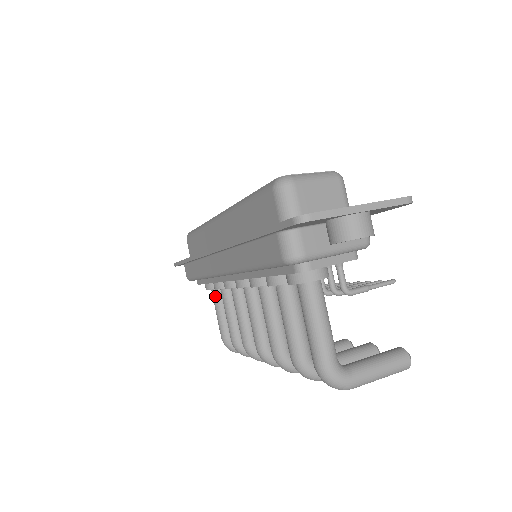
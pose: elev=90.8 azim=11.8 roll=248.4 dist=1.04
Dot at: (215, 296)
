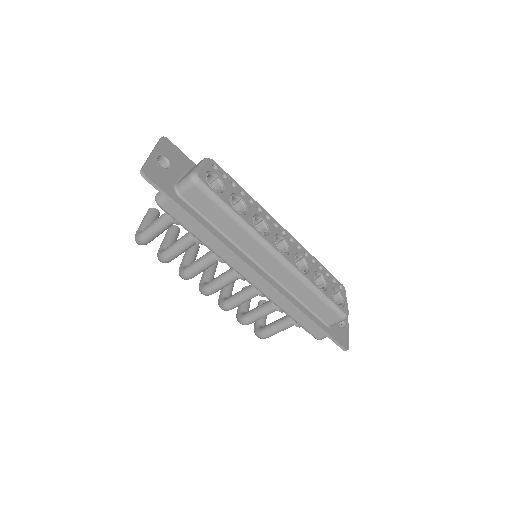
Dot at: (172, 224)
